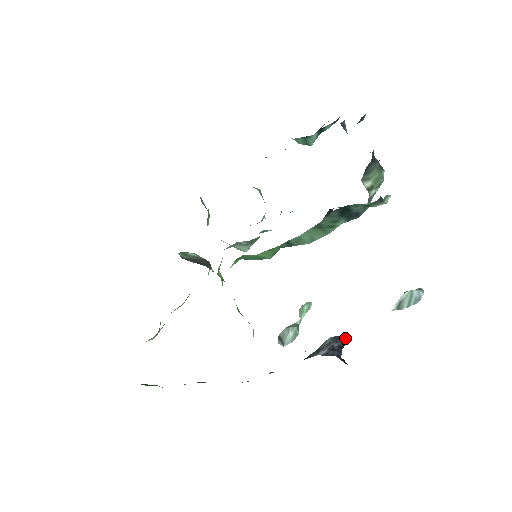
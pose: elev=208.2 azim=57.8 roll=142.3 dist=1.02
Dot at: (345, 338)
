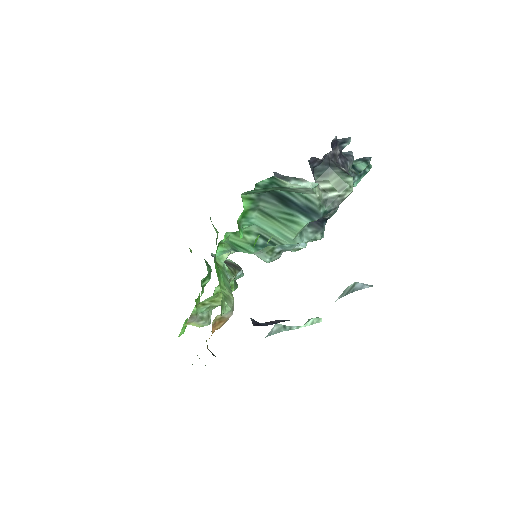
Dot at: (288, 320)
